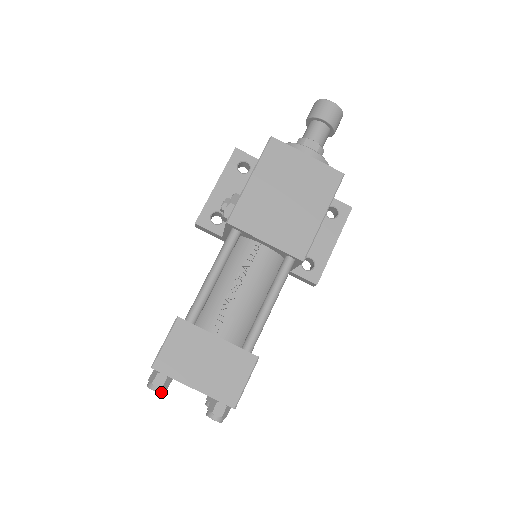
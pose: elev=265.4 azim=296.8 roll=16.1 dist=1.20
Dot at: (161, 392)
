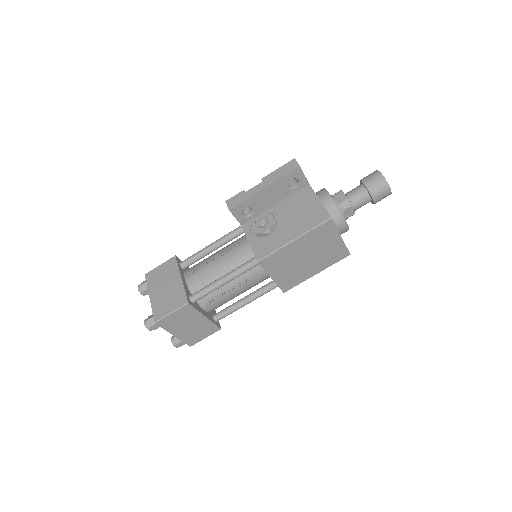
Dot at: occluded
